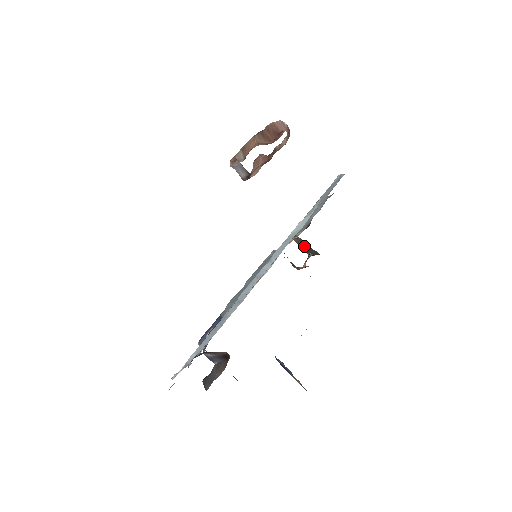
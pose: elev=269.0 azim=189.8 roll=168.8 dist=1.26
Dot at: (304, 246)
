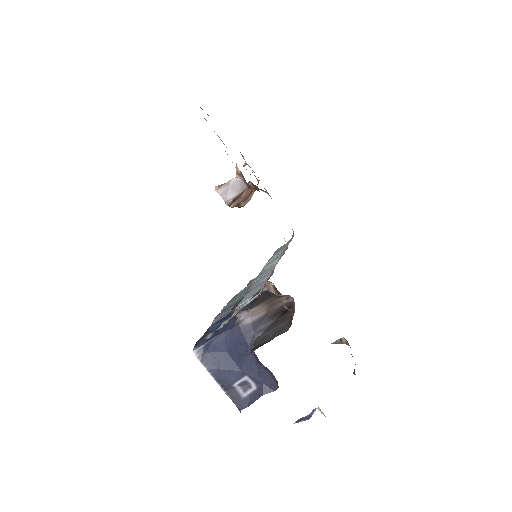
Dot at: occluded
